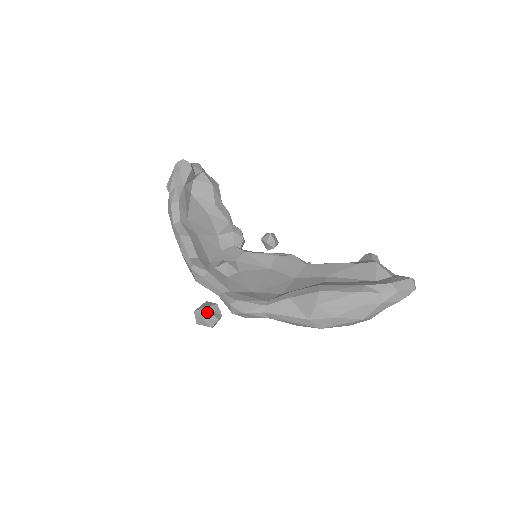
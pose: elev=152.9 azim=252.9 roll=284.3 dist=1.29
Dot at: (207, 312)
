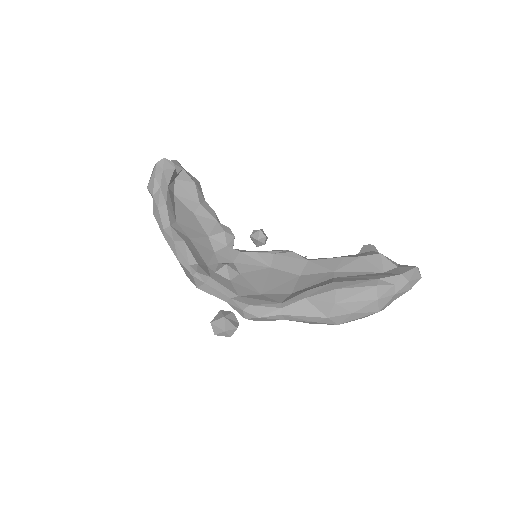
Dot at: (226, 322)
